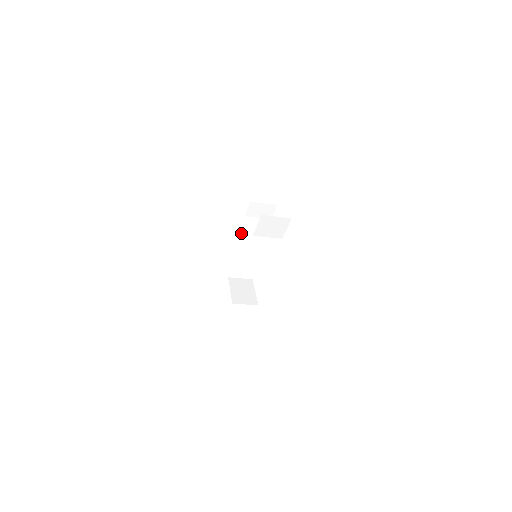
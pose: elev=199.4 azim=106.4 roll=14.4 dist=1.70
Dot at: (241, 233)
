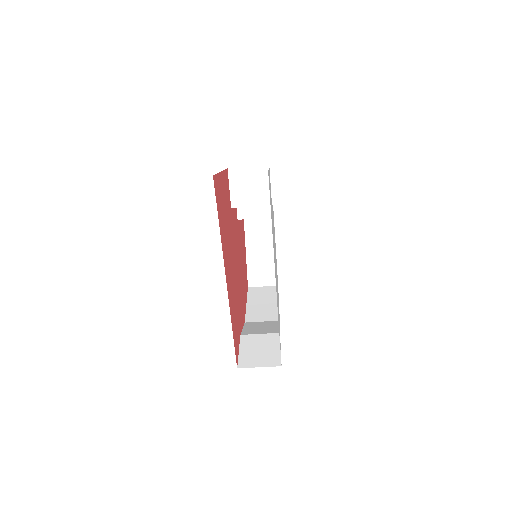
Dot at: (267, 286)
